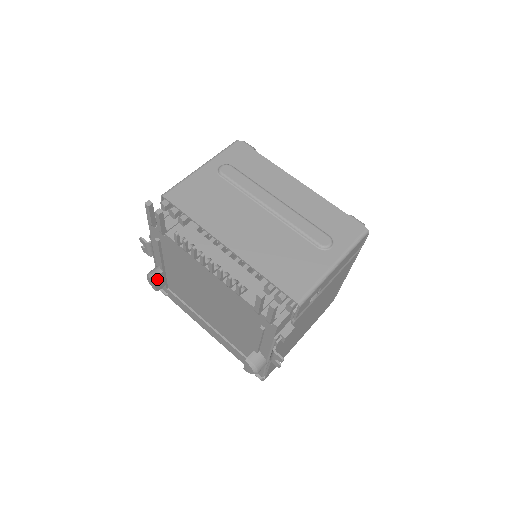
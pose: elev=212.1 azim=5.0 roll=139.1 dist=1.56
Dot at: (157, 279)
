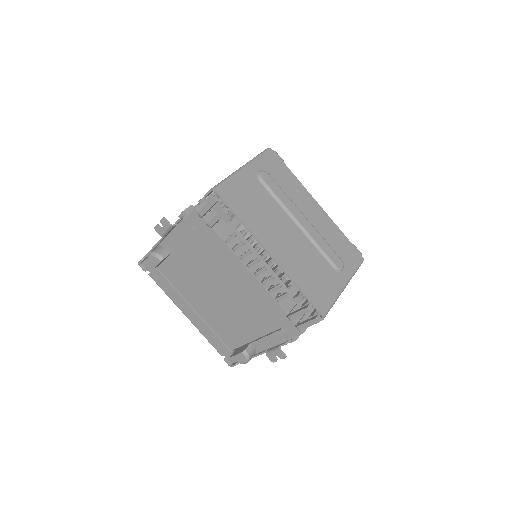
Dot at: (162, 260)
